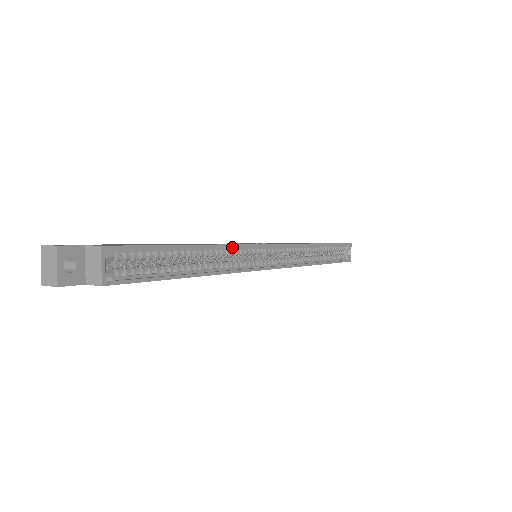
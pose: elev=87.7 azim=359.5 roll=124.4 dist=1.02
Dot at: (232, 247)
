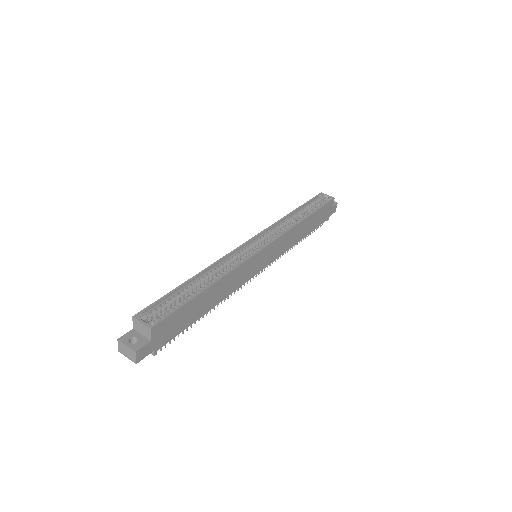
Dot at: (221, 262)
